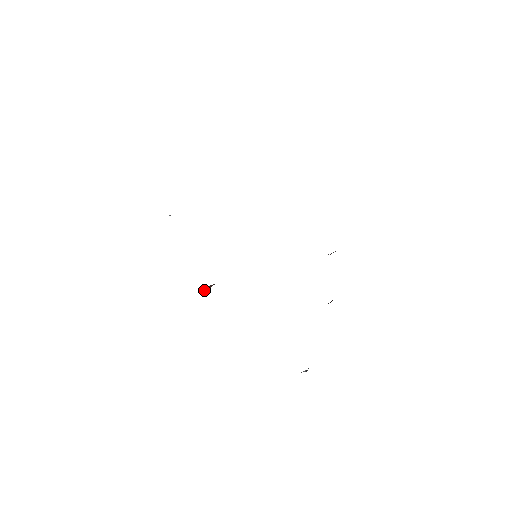
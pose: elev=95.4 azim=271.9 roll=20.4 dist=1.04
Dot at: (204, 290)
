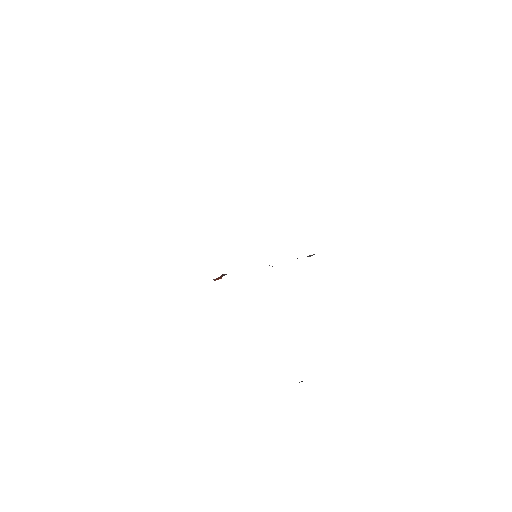
Dot at: (217, 279)
